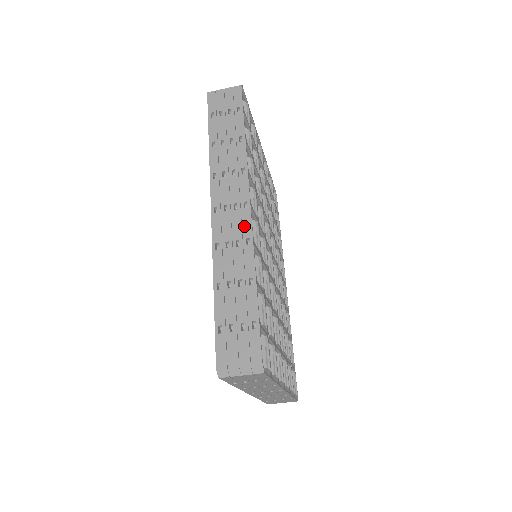
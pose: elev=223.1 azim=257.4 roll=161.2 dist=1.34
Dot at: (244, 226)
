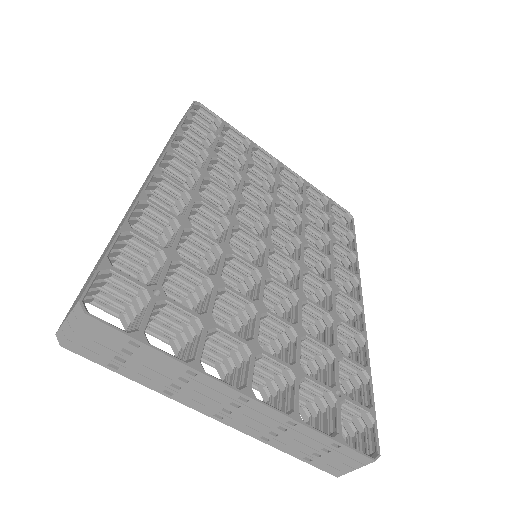
Dot at: occluded
